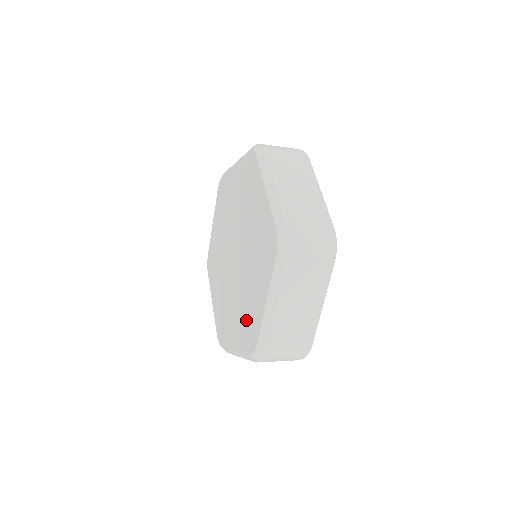
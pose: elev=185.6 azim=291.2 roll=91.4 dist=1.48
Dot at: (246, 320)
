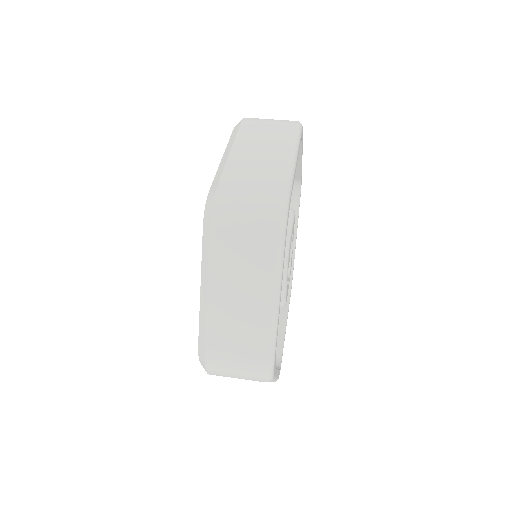
Dot at: occluded
